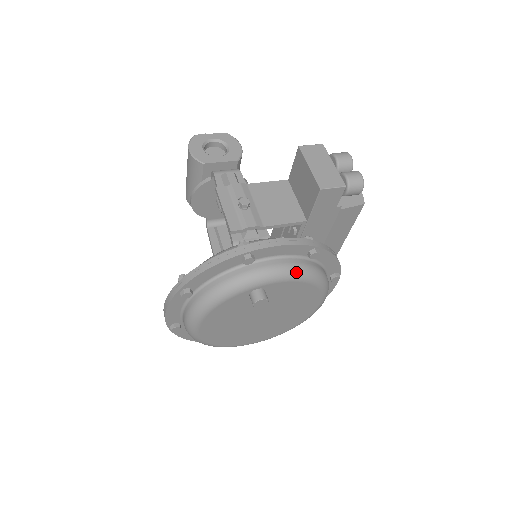
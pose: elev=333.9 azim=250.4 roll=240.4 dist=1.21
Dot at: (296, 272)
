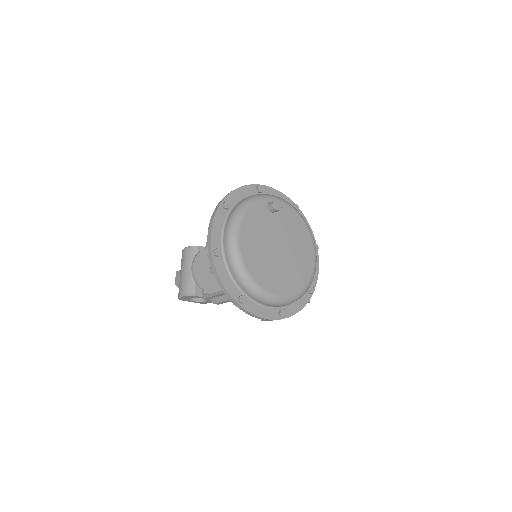
Dot at: (290, 204)
